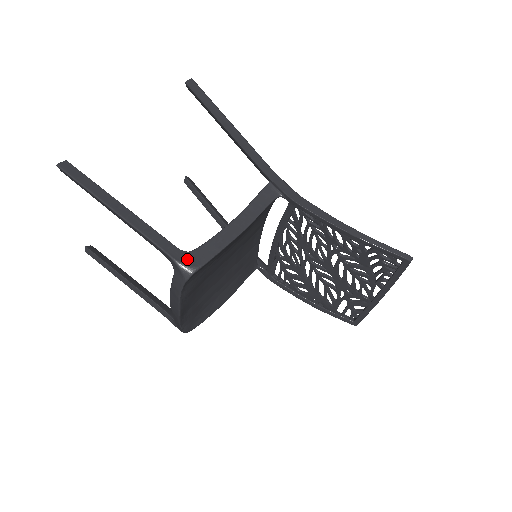
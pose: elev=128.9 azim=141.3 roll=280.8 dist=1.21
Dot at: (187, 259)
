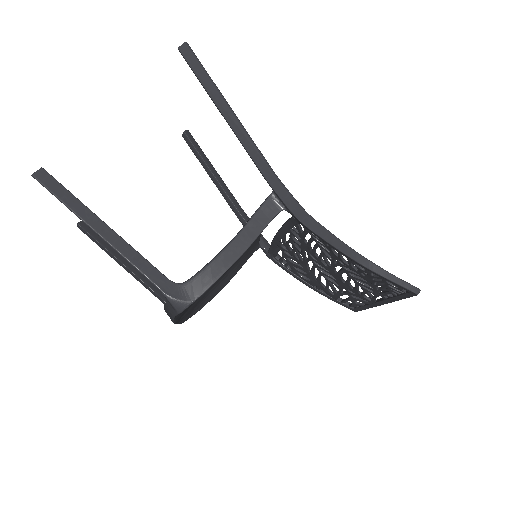
Dot at: (179, 293)
